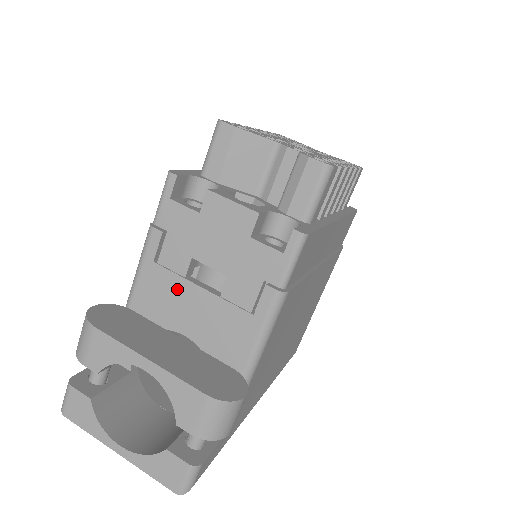
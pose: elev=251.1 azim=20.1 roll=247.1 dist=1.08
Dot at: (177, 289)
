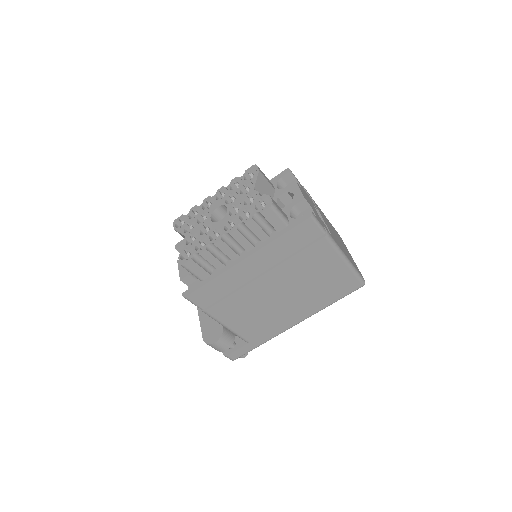
Dot at: occluded
